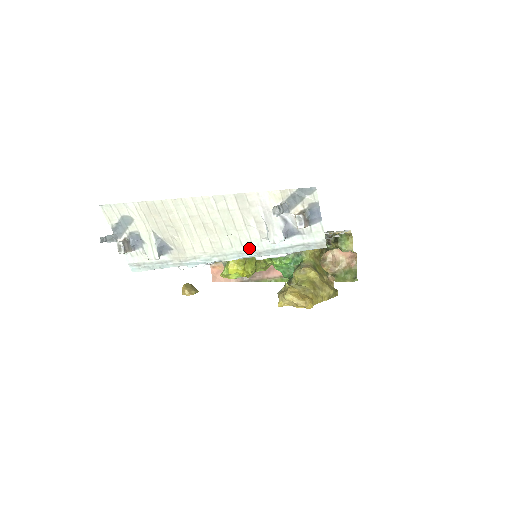
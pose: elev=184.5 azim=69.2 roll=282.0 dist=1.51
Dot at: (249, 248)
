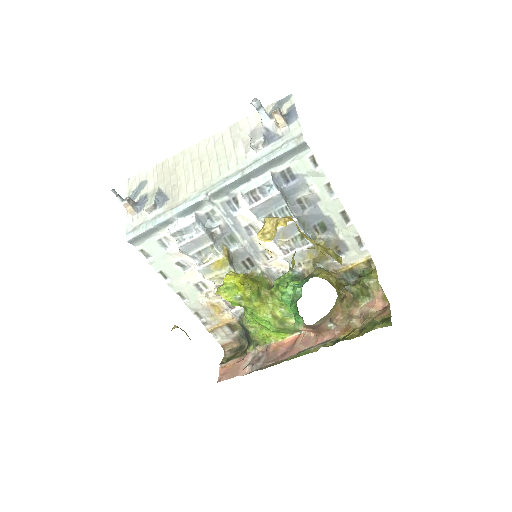
Dot at: (235, 170)
